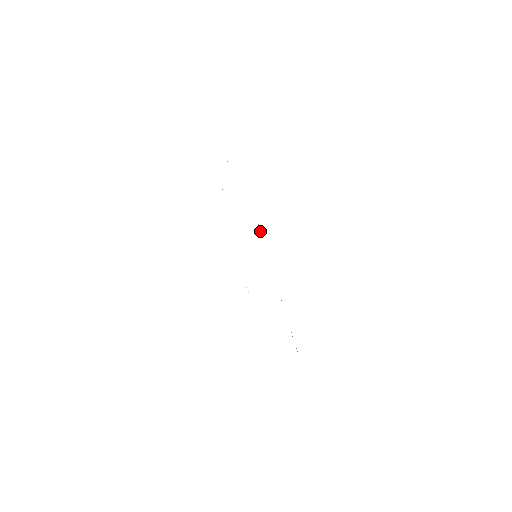
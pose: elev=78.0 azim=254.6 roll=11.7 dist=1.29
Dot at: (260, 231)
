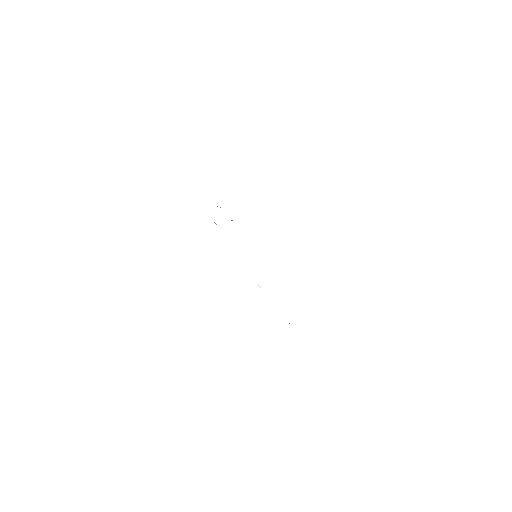
Dot at: occluded
